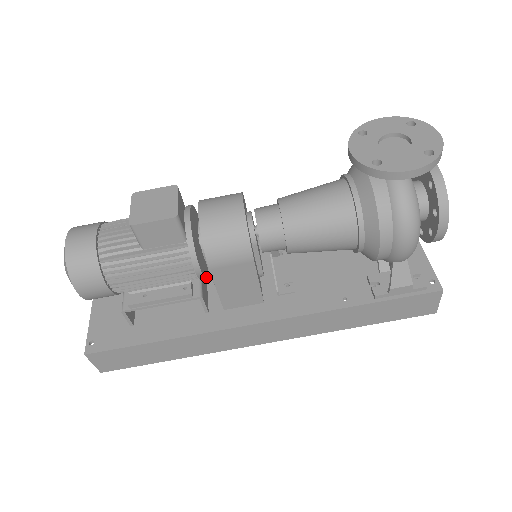
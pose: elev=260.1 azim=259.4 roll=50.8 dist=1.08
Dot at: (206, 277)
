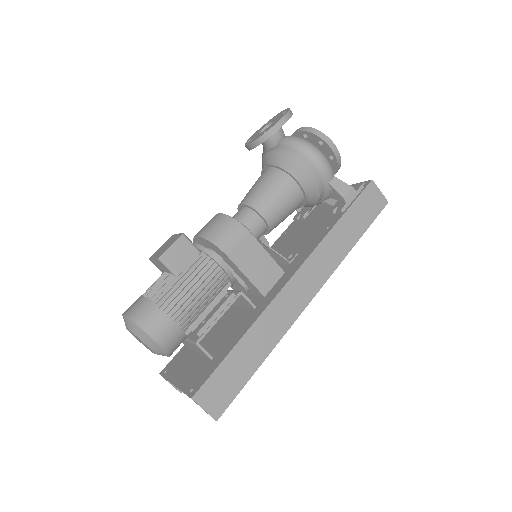
Dot at: (233, 278)
